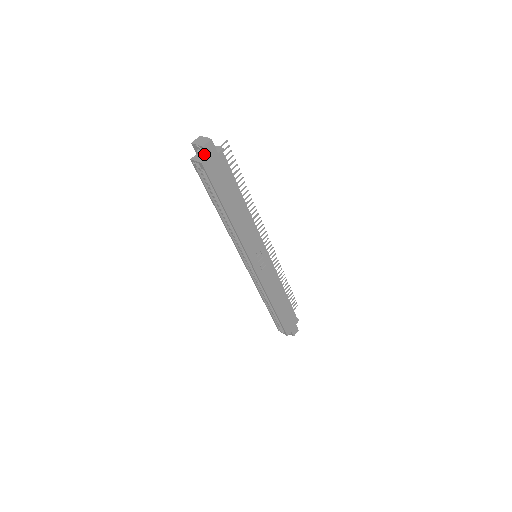
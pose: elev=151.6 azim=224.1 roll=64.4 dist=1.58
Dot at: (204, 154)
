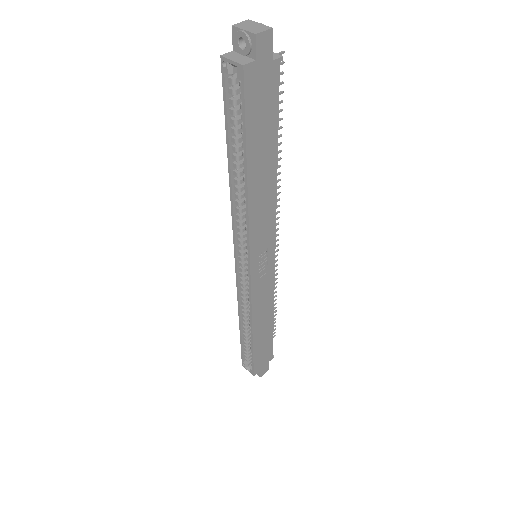
Dot at: (250, 52)
